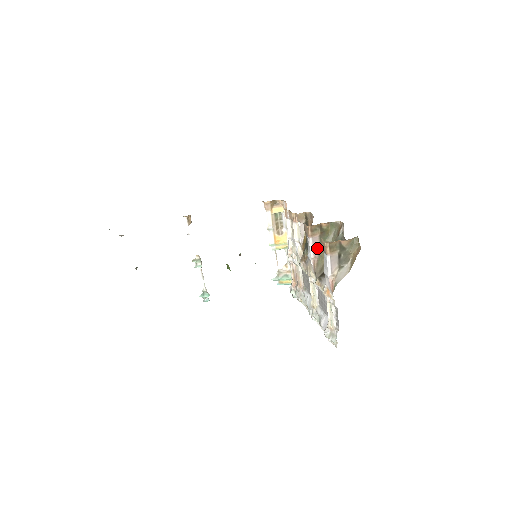
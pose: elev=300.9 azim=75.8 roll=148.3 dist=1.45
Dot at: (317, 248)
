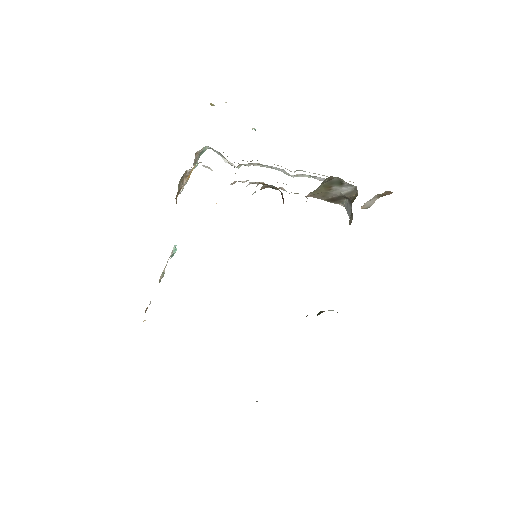
Dot at: occluded
